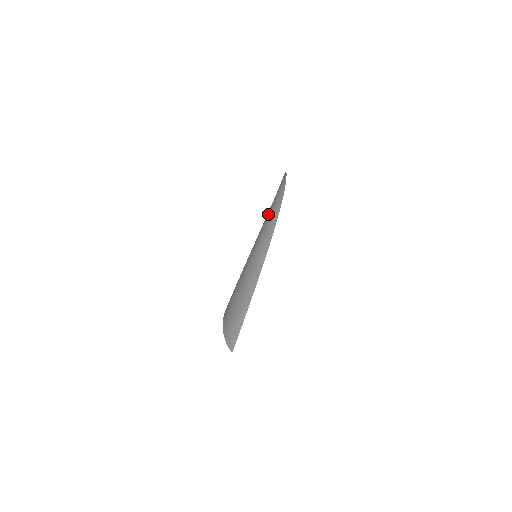
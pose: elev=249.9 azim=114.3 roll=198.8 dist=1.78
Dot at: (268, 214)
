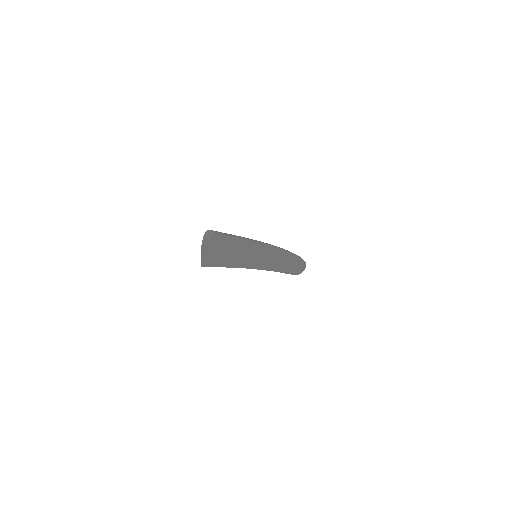
Dot at: occluded
